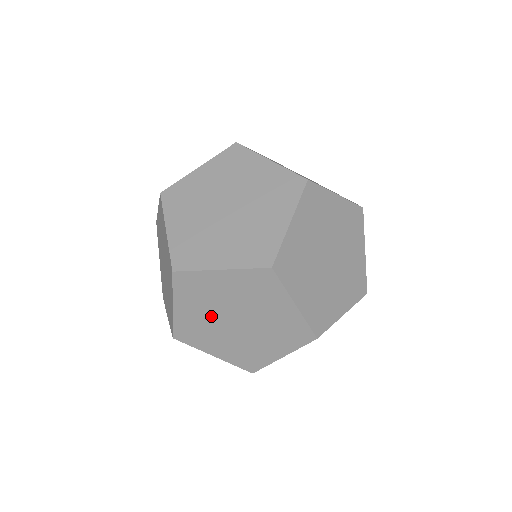
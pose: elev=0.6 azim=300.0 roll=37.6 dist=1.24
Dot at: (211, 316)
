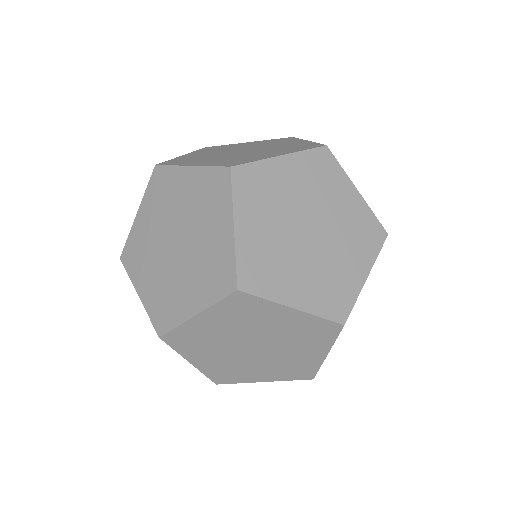
Dot at: occluded
